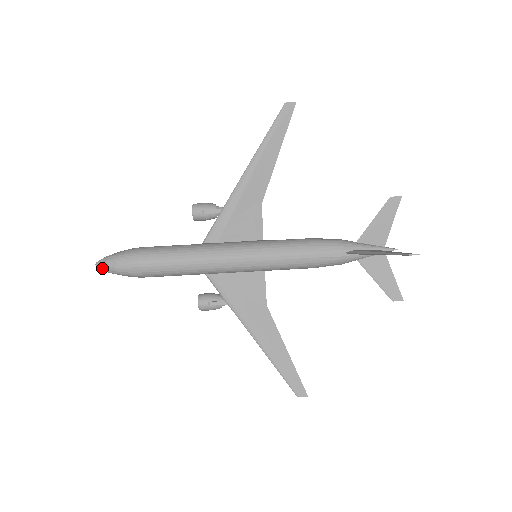
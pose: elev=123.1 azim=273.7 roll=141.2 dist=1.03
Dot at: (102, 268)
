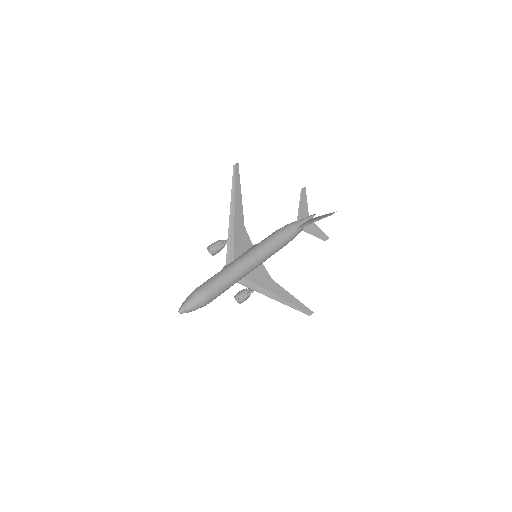
Dot at: (185, 312)
